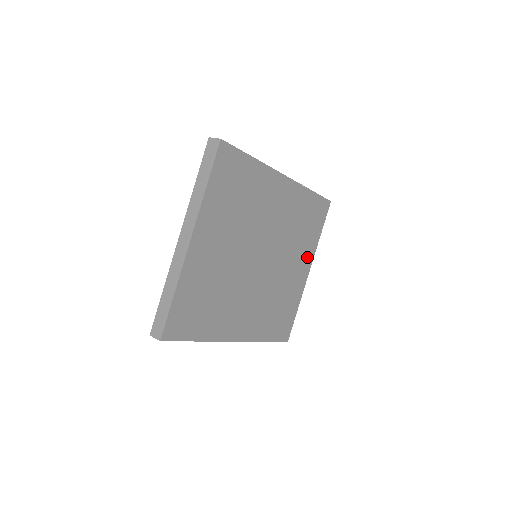
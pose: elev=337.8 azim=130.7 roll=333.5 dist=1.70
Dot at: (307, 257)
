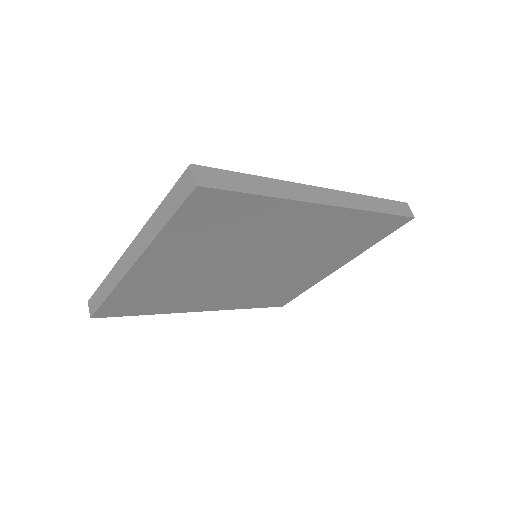
Dot at: (341, 259)
